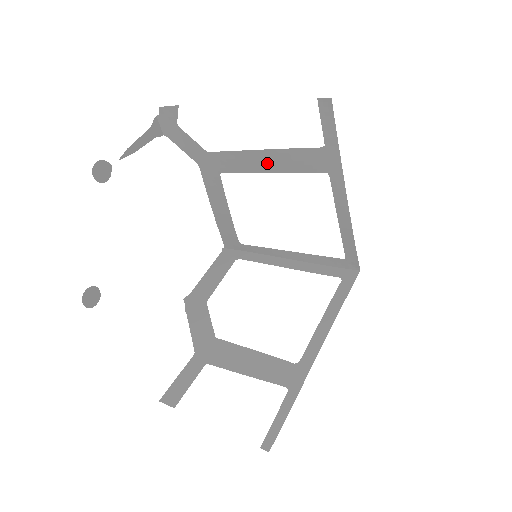
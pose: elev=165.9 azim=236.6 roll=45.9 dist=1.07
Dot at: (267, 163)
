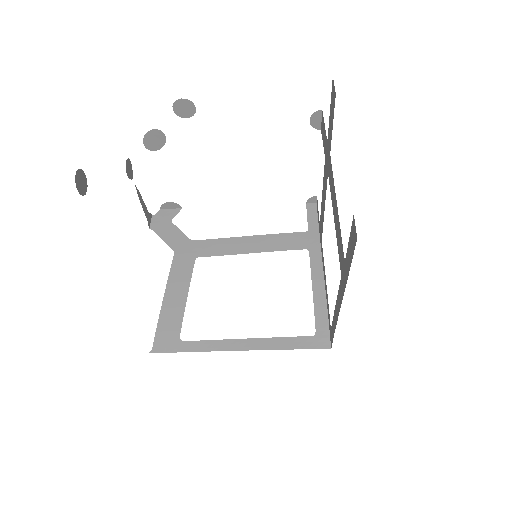
Dot at: (252, 246)
